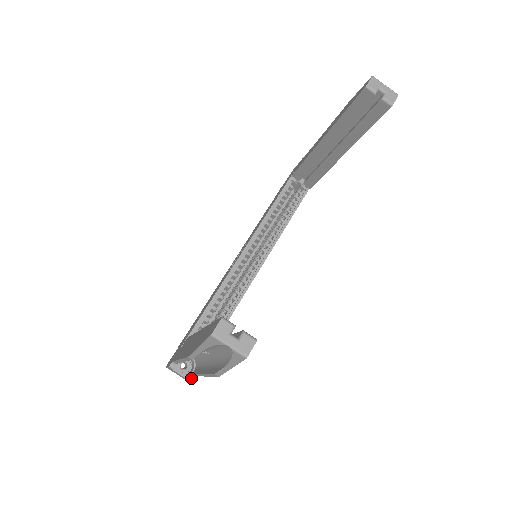
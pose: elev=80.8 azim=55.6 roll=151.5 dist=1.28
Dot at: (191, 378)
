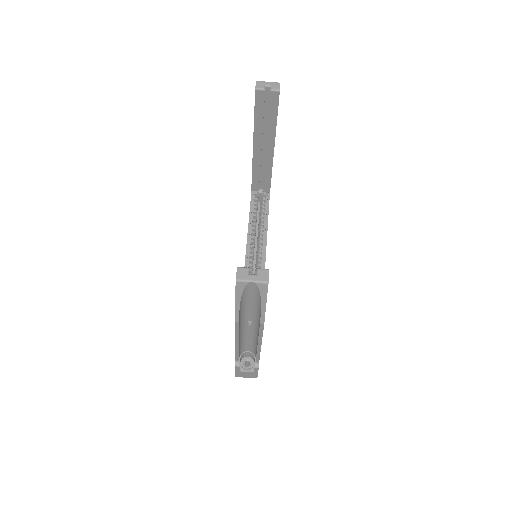
Dot at: (256, 366)
